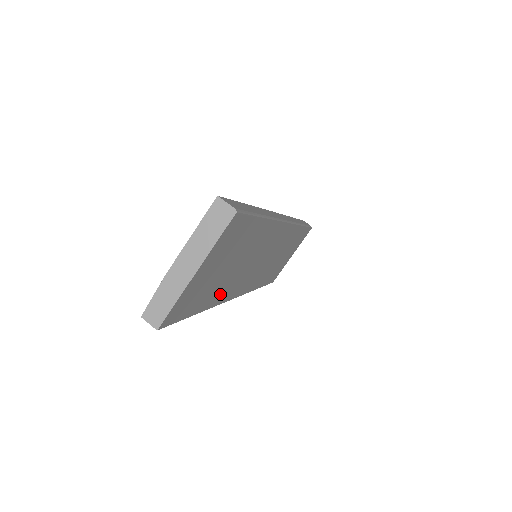
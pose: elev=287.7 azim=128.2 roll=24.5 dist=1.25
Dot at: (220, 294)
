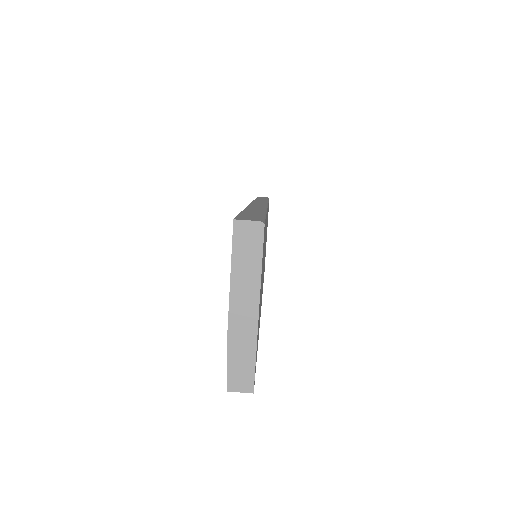
Dot at: occluded
